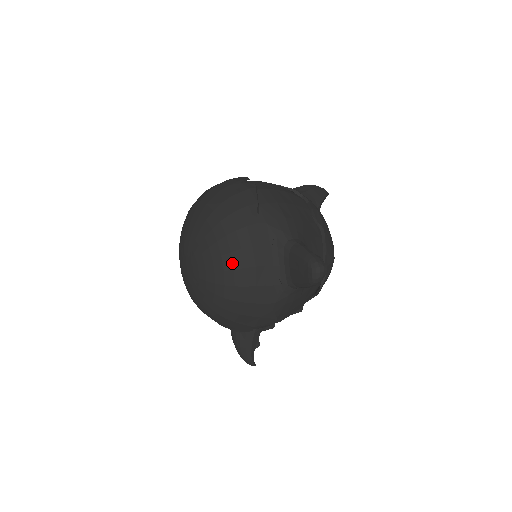
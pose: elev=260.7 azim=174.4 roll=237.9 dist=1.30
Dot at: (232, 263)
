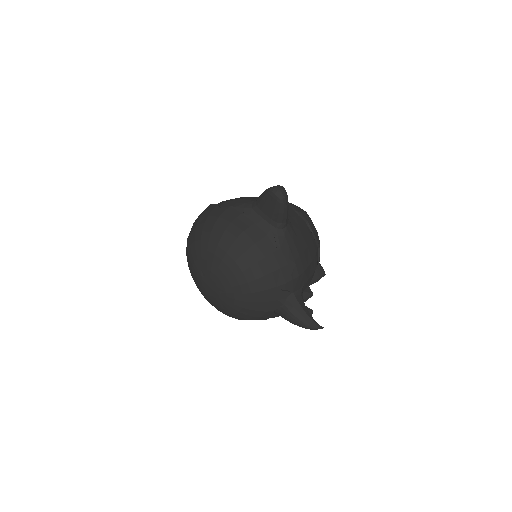
Dot at: (227, 242)
